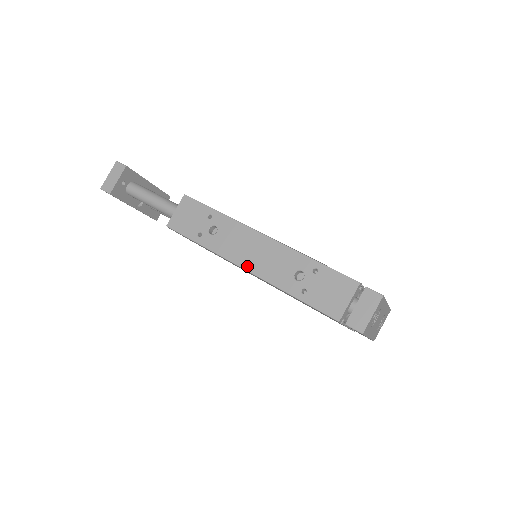
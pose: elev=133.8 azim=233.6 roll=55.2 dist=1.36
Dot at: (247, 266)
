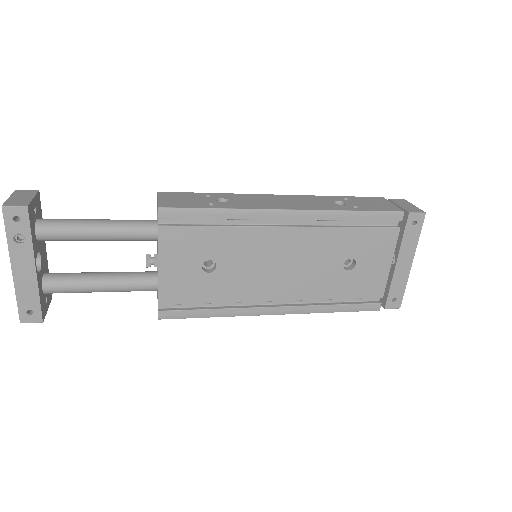
Dot at: (289, 207)
